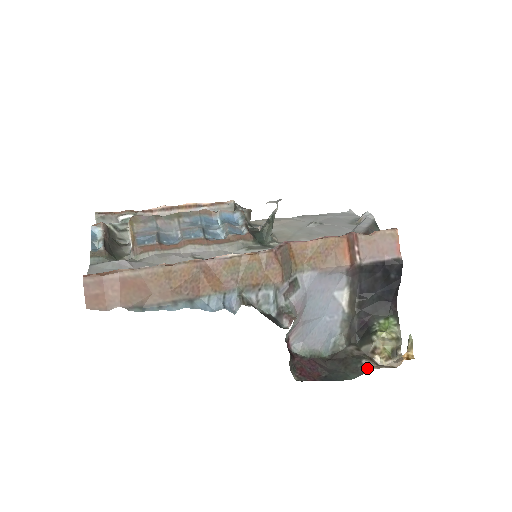
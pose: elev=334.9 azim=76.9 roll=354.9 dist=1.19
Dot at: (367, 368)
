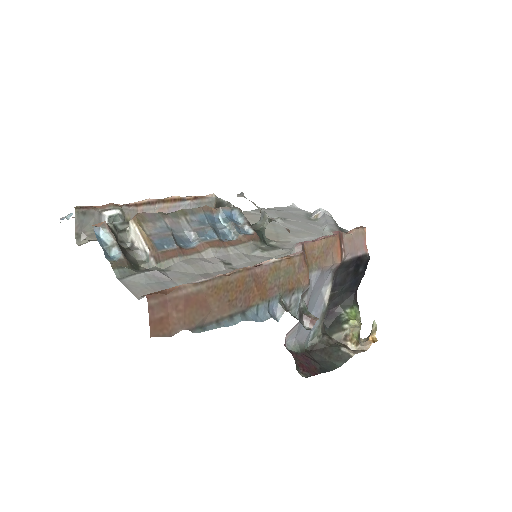
Dot at: (348, 355)
